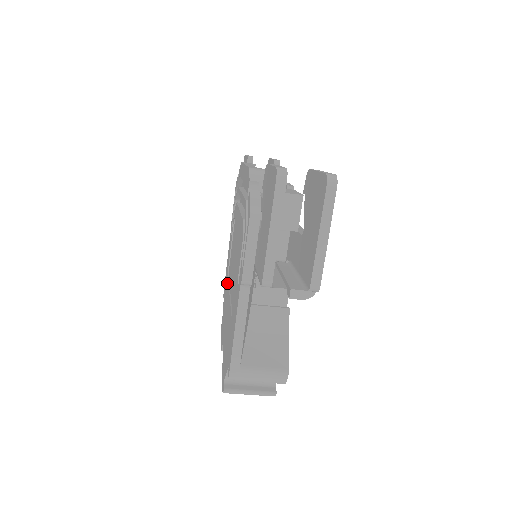
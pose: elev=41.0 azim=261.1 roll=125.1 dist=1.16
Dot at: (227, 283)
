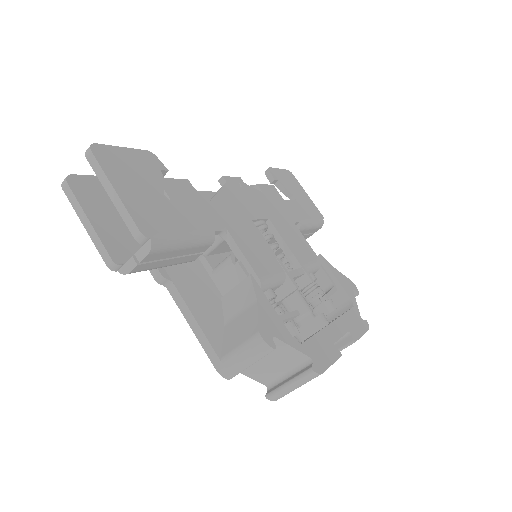
Dot at: occluded
